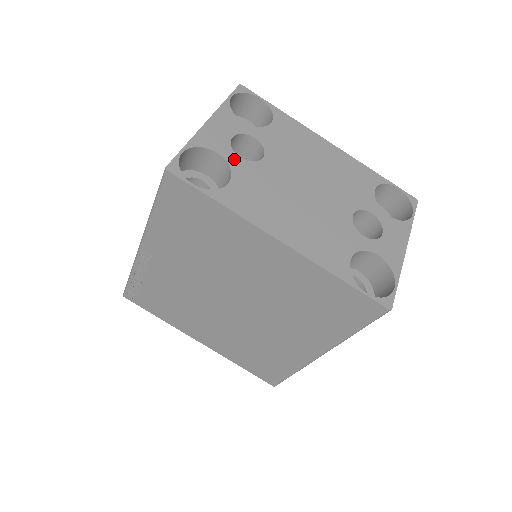
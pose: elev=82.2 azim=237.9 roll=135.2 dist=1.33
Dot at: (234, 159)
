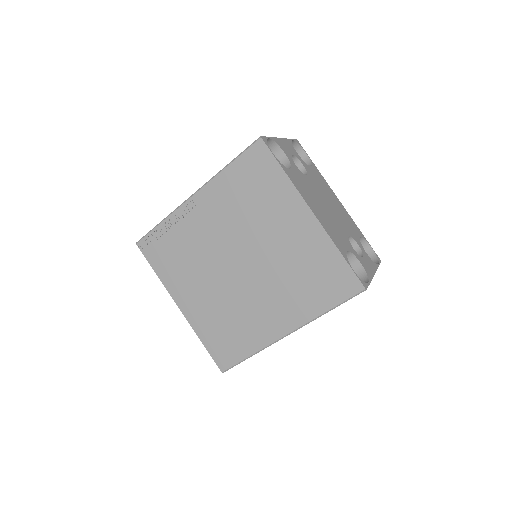
Dot at: (293, 163)
